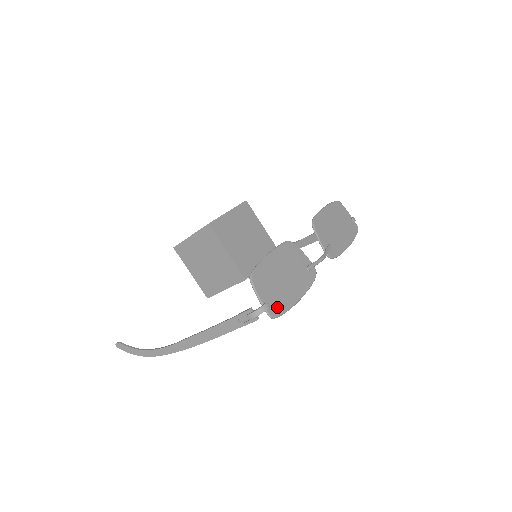
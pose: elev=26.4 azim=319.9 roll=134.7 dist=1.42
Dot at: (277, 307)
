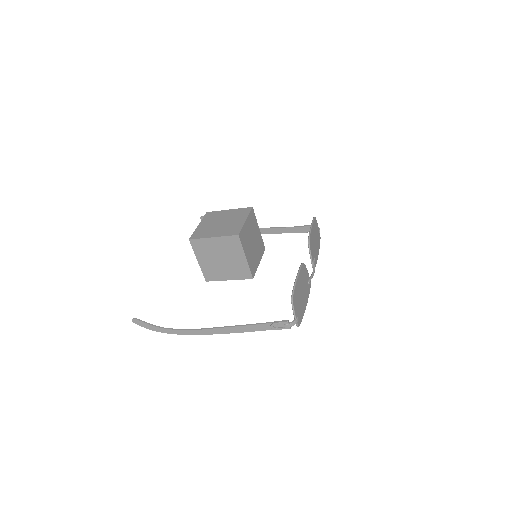
Dot at: (300, 318)
